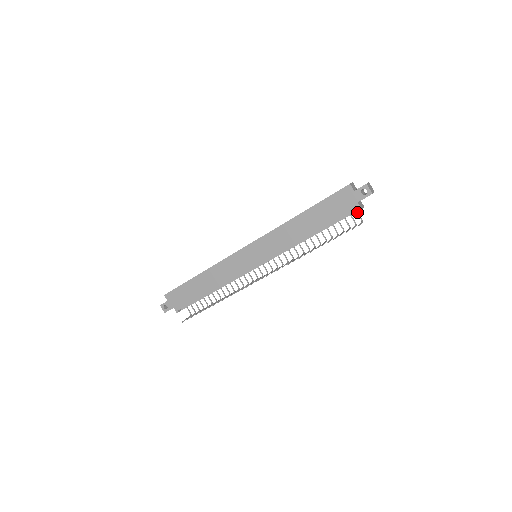
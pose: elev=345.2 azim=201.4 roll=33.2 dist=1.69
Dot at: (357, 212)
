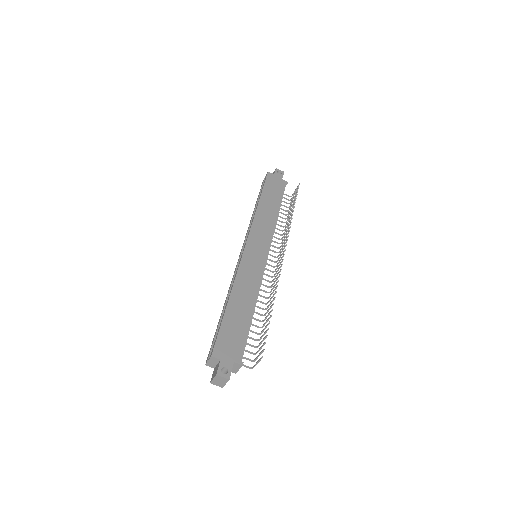
Dot at: occluded
